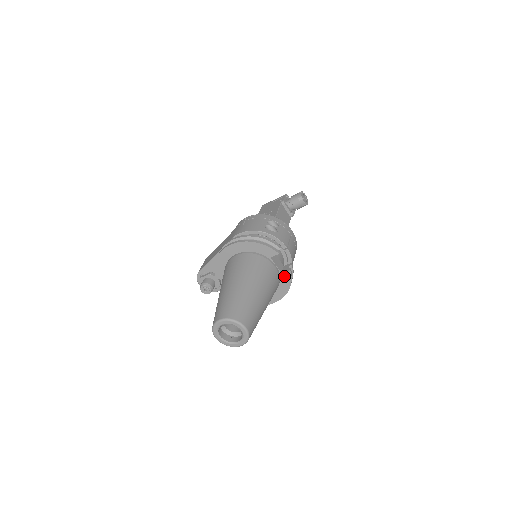
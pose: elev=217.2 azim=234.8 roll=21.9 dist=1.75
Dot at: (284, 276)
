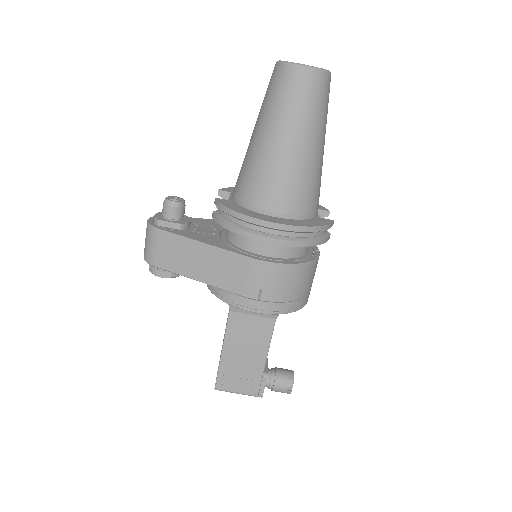
Dot at: (320, 220)
